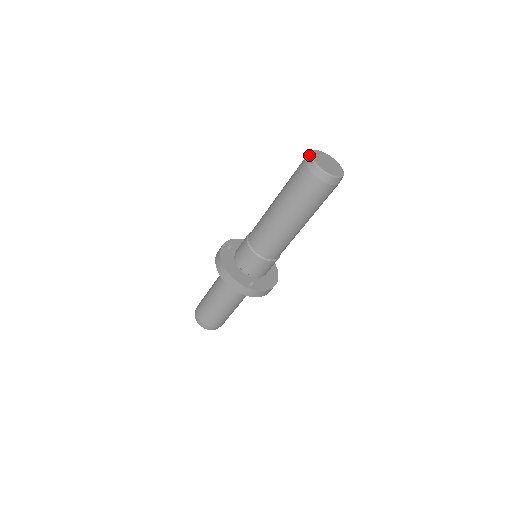
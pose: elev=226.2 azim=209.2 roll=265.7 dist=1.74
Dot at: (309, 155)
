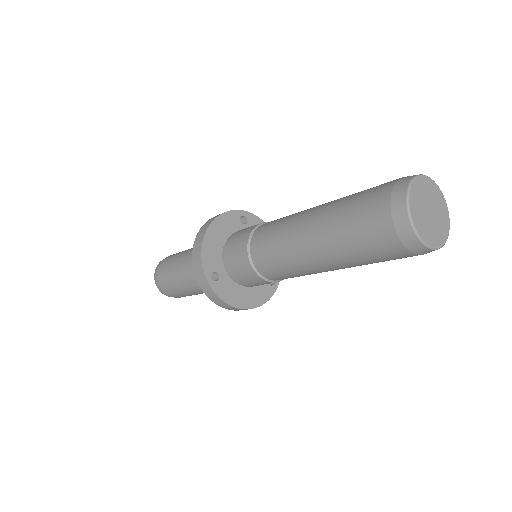
Dot at: (416, 240)
